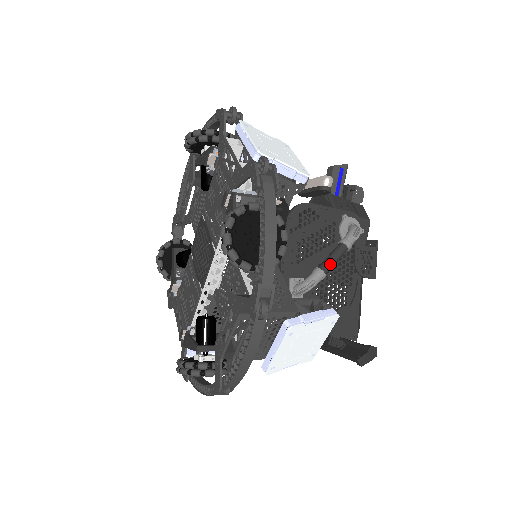
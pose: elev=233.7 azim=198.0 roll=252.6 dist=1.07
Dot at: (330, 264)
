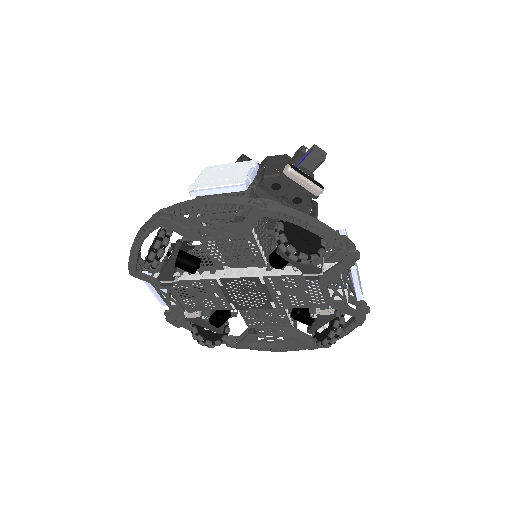
Dot at: occluded
